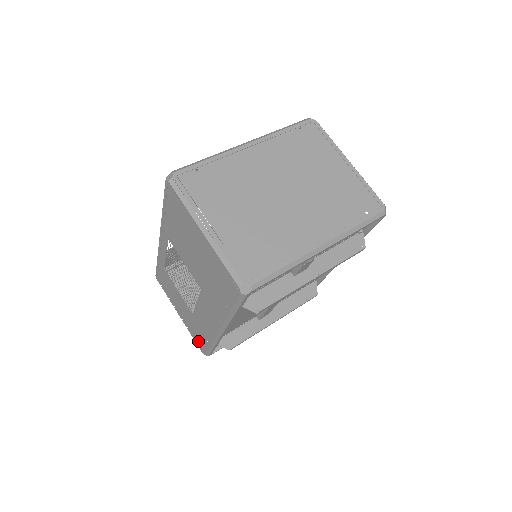
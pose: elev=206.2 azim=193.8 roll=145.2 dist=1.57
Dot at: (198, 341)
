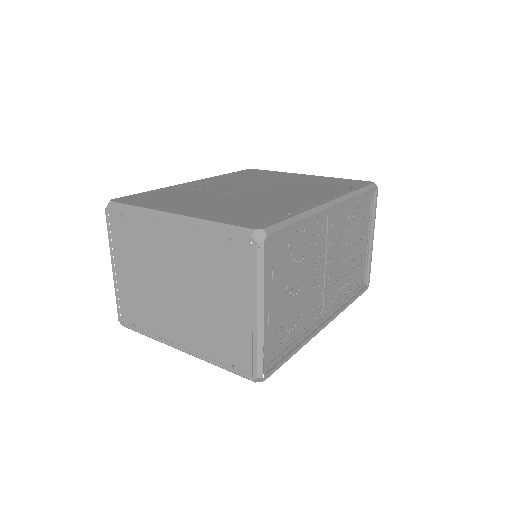
Dot at: occluded
